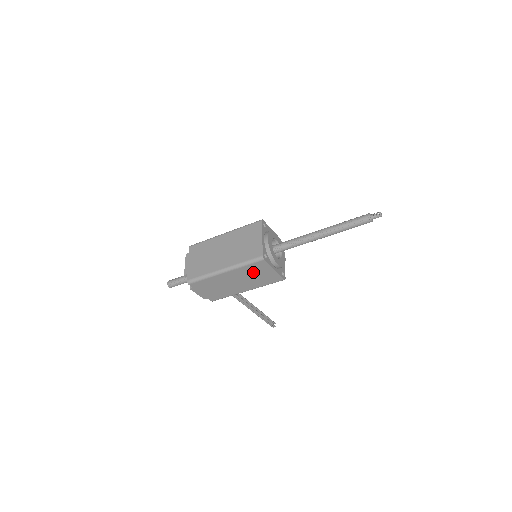
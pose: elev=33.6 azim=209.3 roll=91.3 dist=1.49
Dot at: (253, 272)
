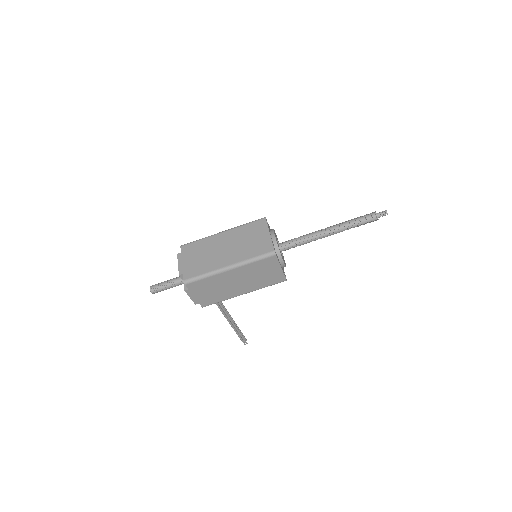
Dot at: (259, 270)
